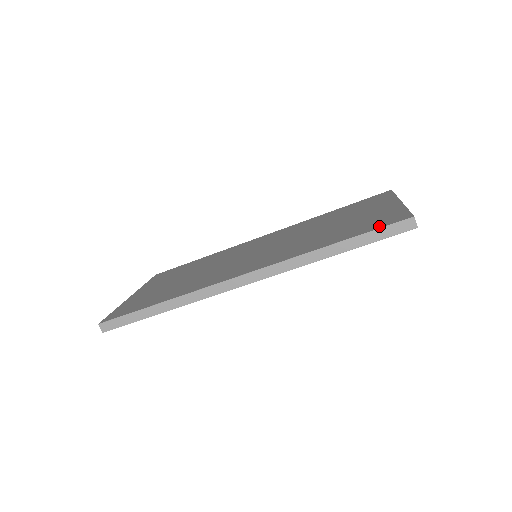
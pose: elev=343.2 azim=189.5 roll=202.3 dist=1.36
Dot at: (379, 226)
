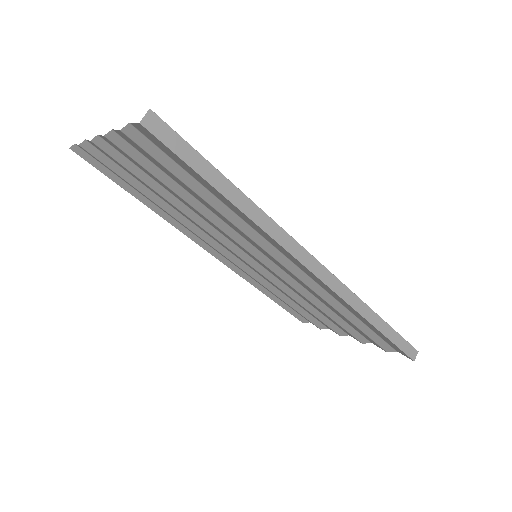
Dot at: occluded
